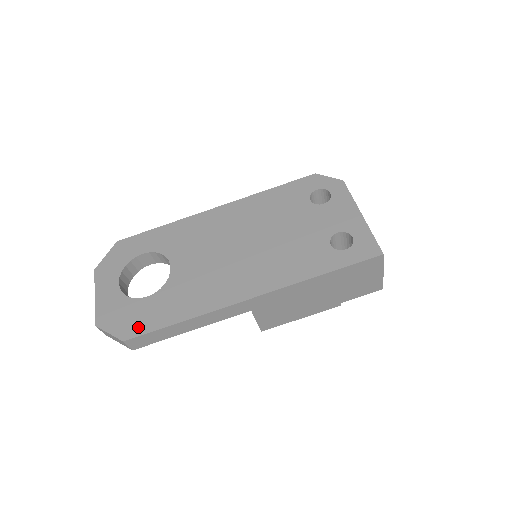
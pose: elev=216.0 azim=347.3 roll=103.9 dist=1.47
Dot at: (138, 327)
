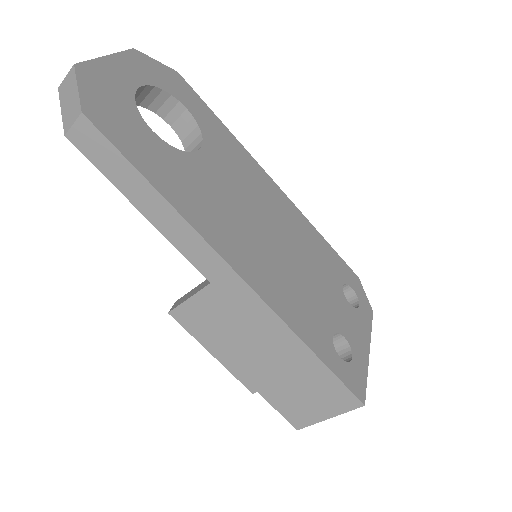
Dot at: (113, 129)
